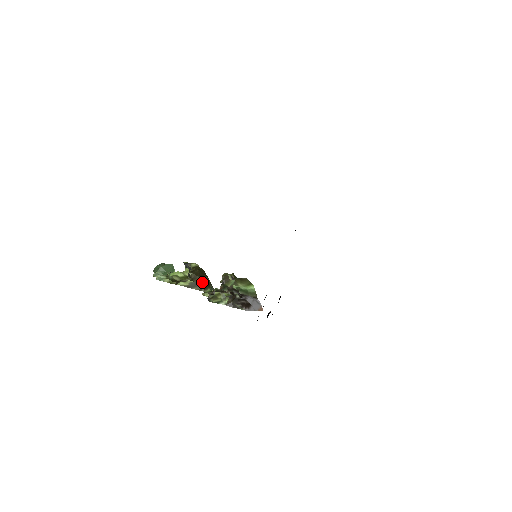
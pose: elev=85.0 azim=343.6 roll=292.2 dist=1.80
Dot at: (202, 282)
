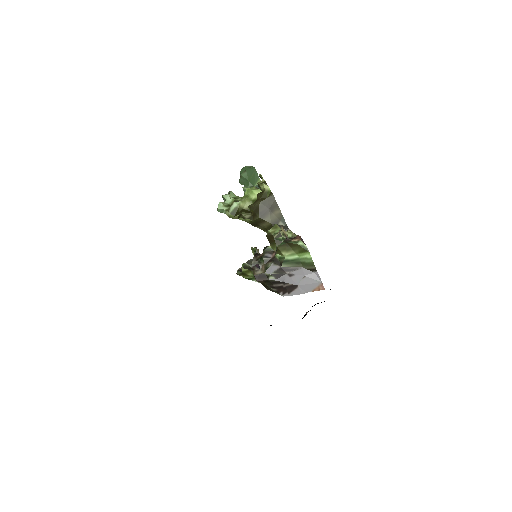
Dot at: (263, 222)
